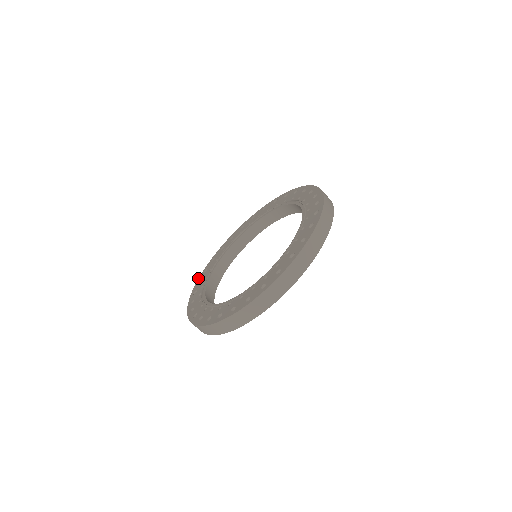
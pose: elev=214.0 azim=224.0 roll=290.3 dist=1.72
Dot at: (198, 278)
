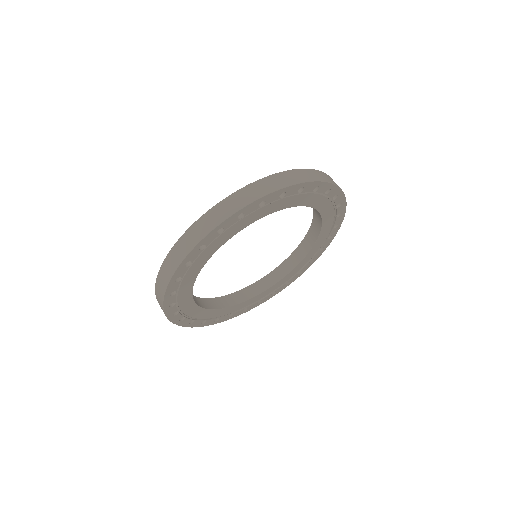
Dot at: occluded
